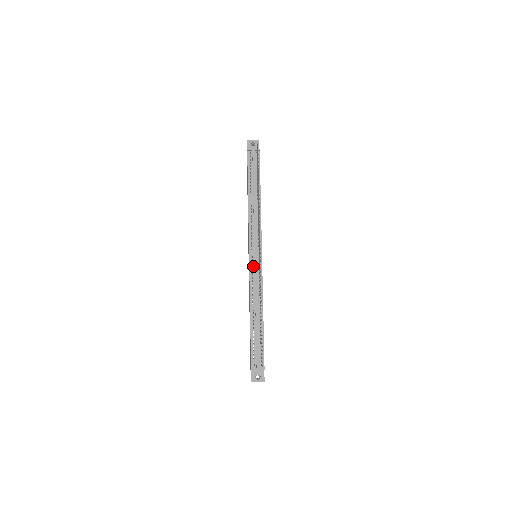
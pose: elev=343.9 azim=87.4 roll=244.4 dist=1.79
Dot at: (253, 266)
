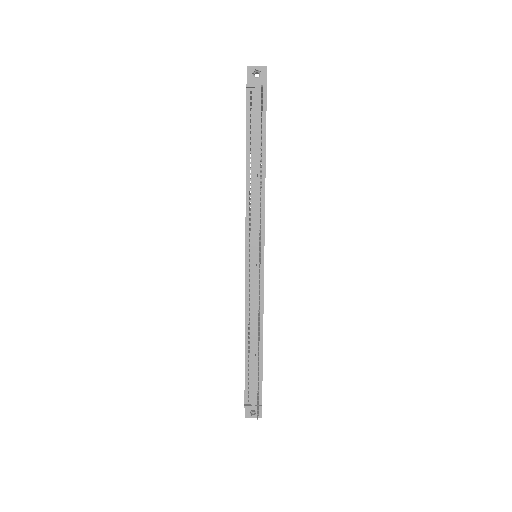
Dot at: (251, 274)
